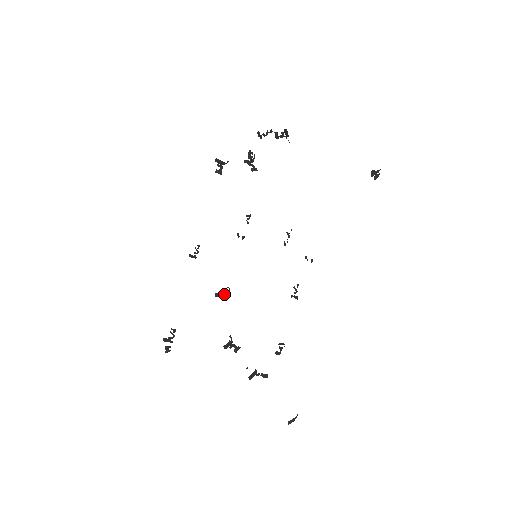
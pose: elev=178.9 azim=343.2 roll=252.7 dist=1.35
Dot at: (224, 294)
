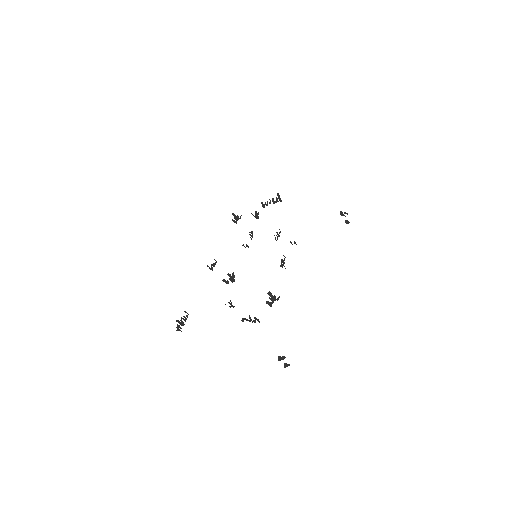
Dot at: occluded
